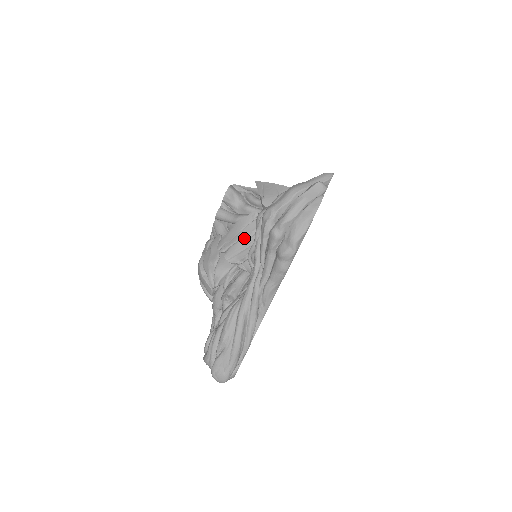
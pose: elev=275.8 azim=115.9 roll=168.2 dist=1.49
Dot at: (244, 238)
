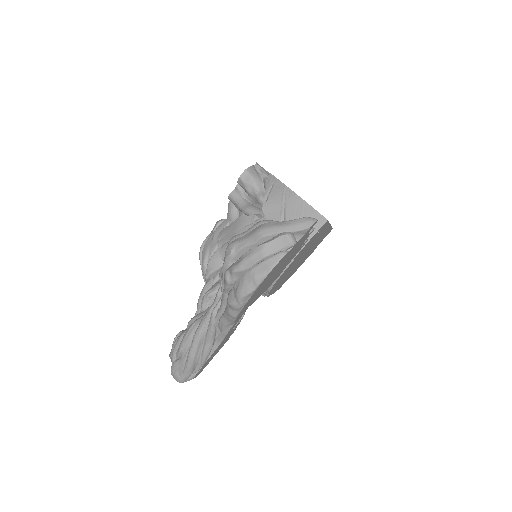
Dot at: occluded
